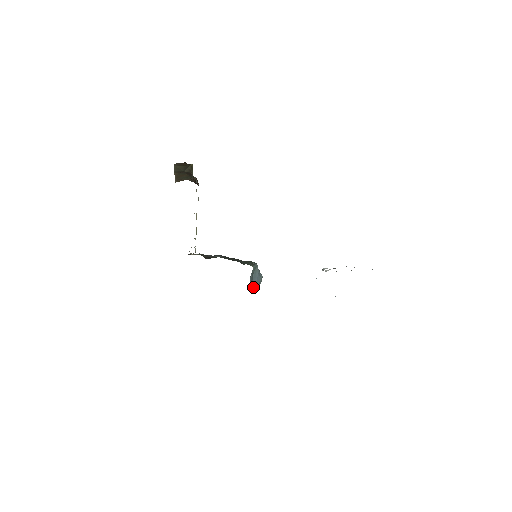
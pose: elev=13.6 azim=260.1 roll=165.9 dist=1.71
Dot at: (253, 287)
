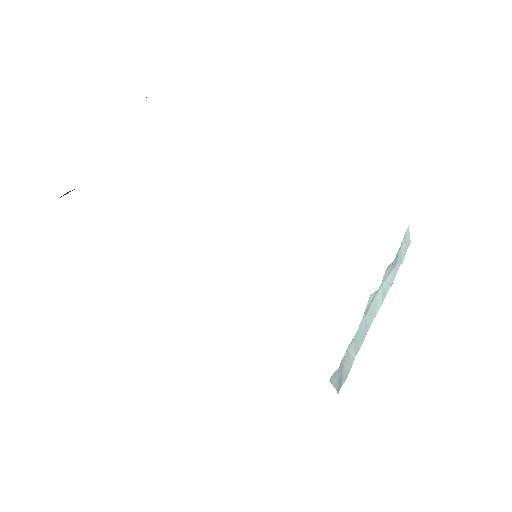
Dot at: occluded
